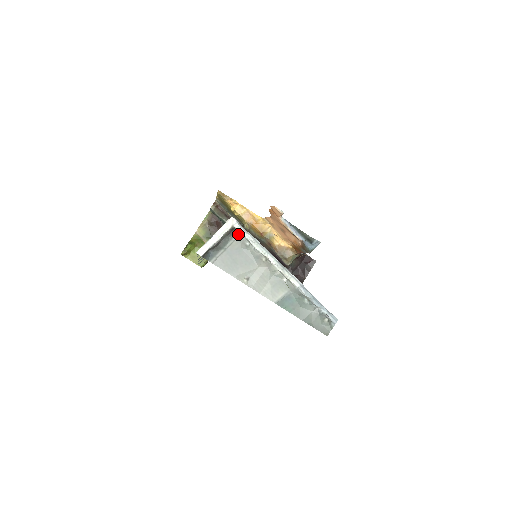
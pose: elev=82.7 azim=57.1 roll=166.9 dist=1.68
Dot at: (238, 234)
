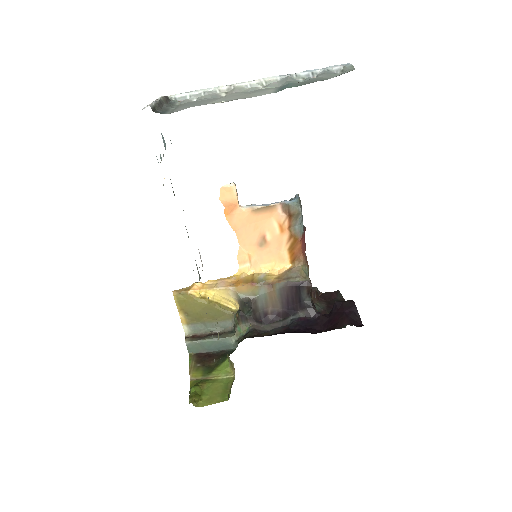
Dot at: (178, 102)
